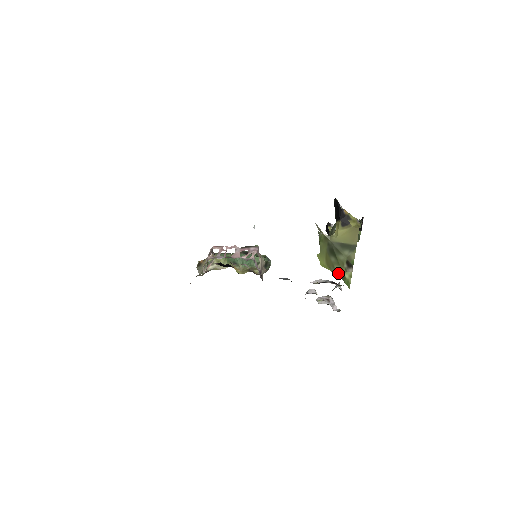
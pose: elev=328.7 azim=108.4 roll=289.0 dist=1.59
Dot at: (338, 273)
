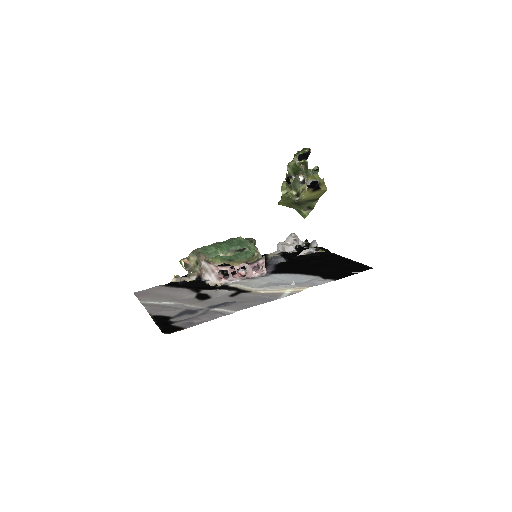
Dot at: (295, 209)
